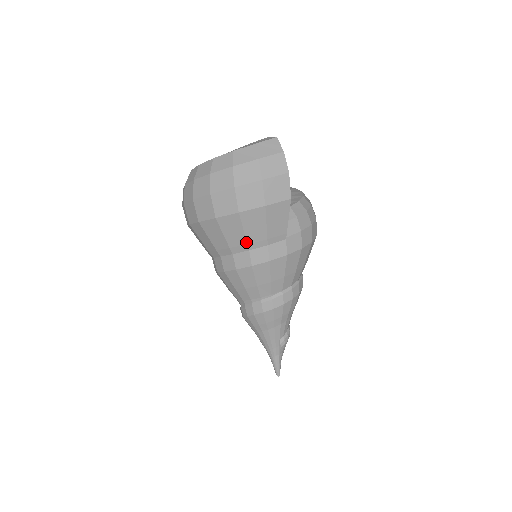
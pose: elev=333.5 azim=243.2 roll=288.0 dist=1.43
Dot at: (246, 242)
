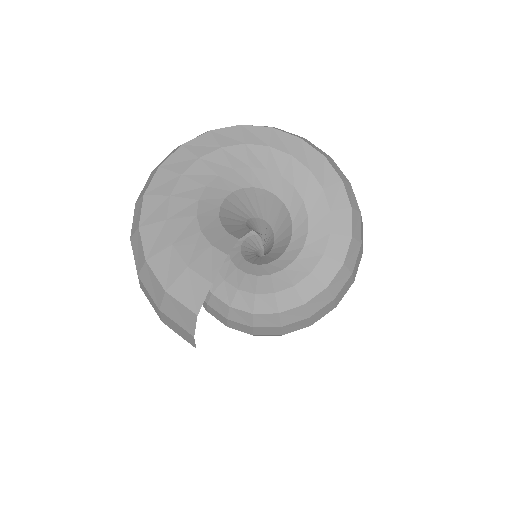
Dot at: occluded
